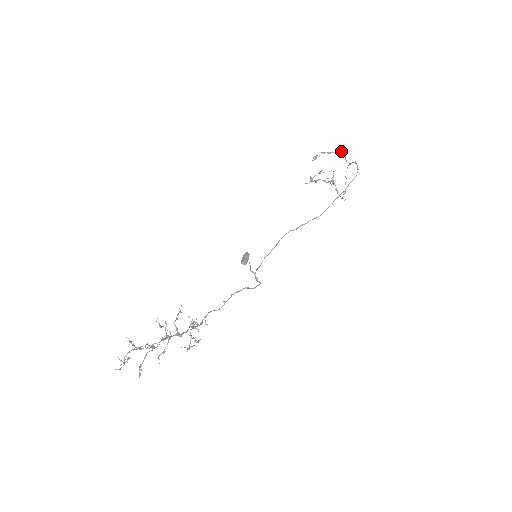
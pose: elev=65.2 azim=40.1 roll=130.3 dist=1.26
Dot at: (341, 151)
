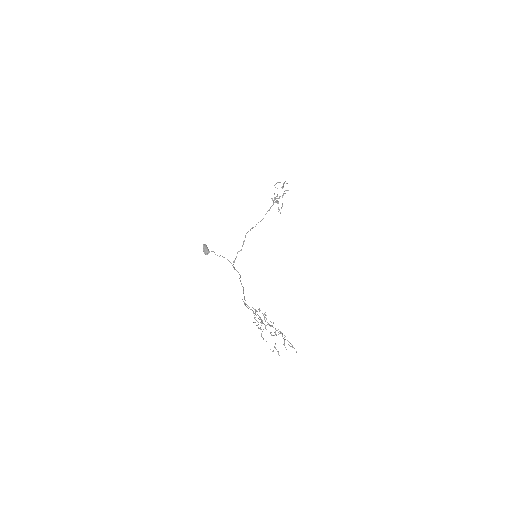
Dot at: occluded
